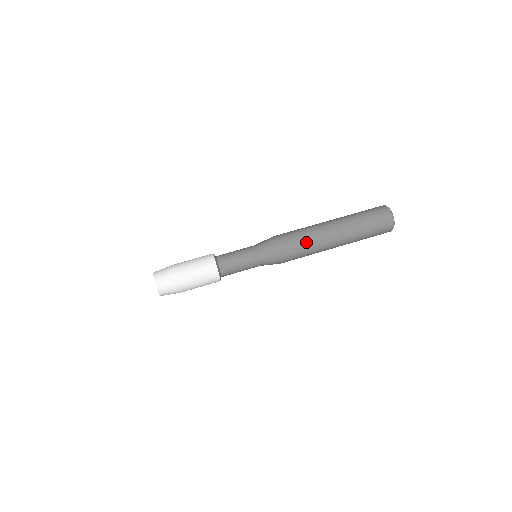
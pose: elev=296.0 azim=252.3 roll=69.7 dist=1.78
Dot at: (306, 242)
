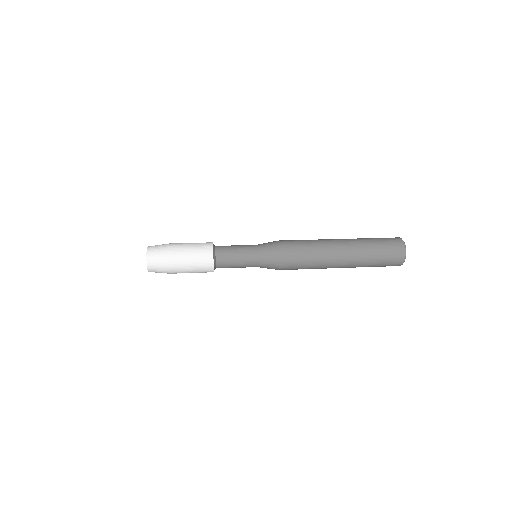
Dot at: (309, 243)
